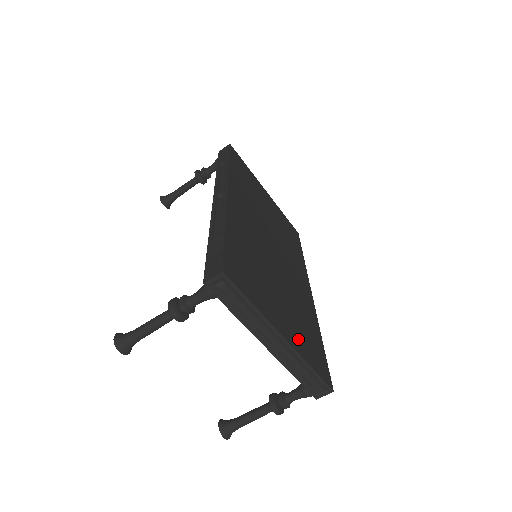
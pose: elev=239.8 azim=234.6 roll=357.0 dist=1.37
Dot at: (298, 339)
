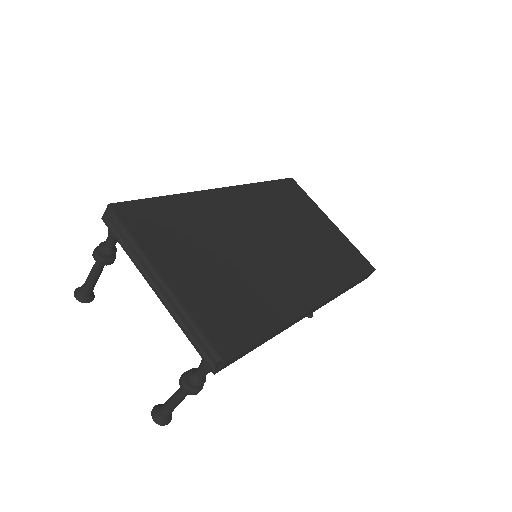
Dot at: (201, 296)
